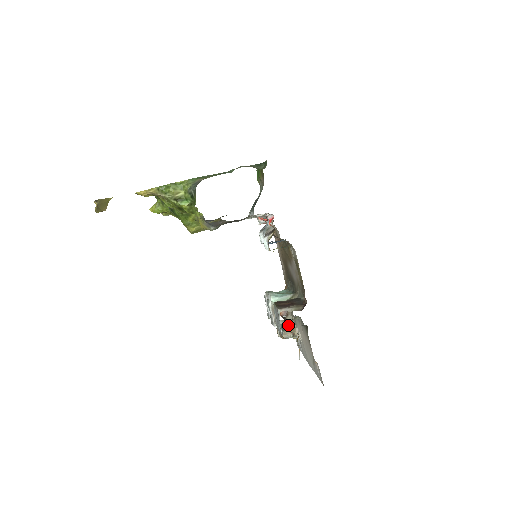
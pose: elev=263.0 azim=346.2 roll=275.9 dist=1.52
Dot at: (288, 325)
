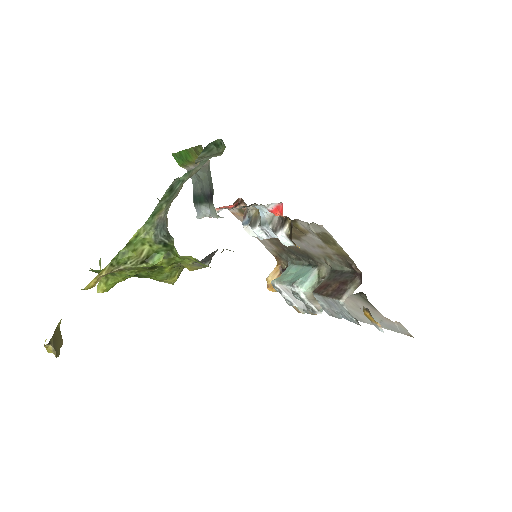
Dot at: occluded
